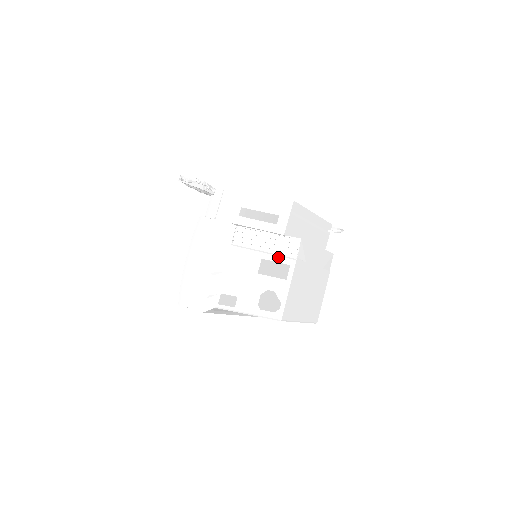
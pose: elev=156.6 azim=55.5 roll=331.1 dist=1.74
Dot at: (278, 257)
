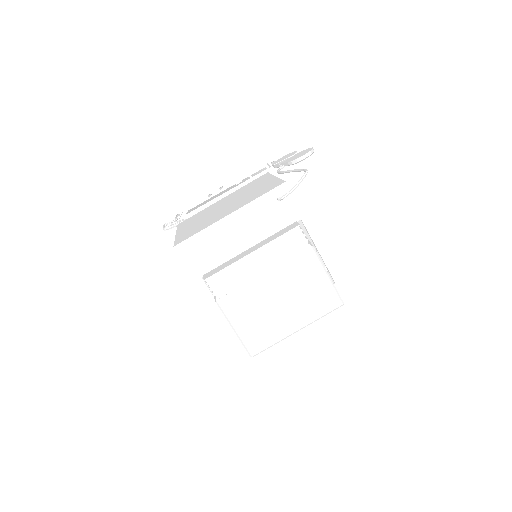
Dot at: occluded
